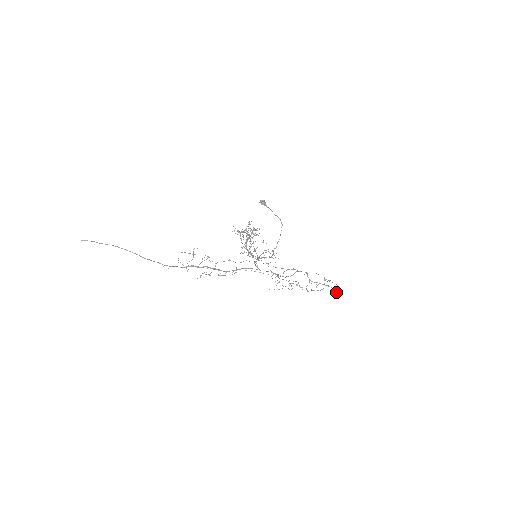
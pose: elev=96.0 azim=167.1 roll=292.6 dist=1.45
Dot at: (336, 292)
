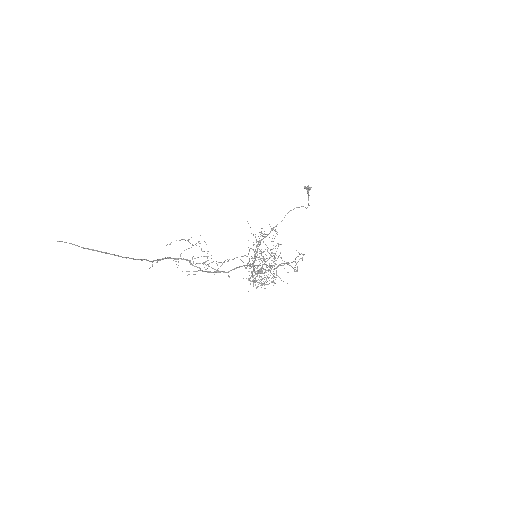
Dot at: occluded
